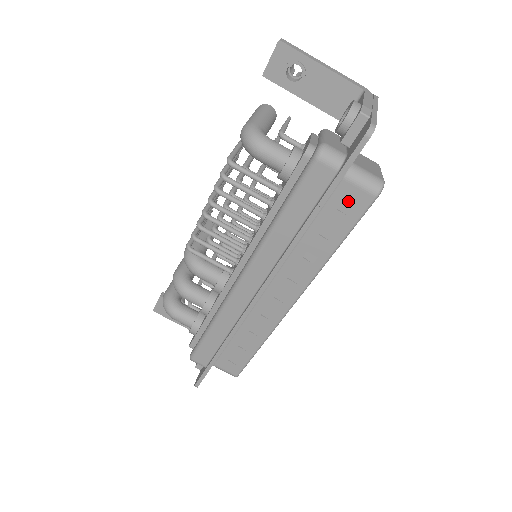
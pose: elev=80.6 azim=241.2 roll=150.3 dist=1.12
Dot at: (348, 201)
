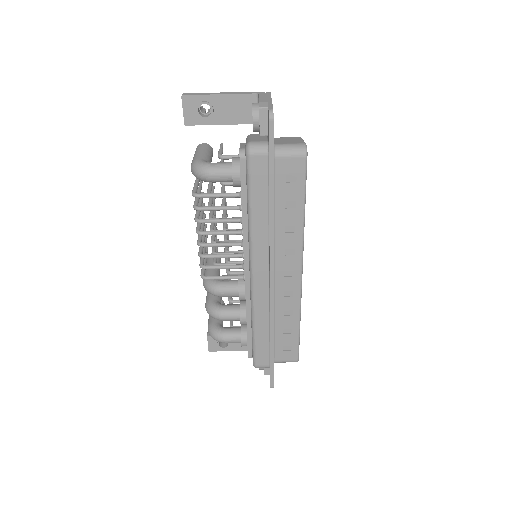
Dot at: (289, 172)
